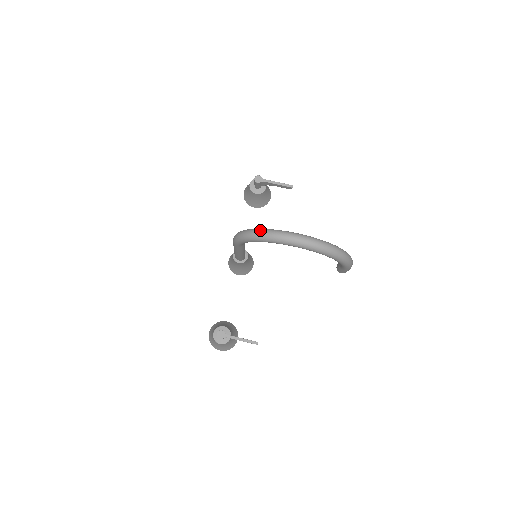
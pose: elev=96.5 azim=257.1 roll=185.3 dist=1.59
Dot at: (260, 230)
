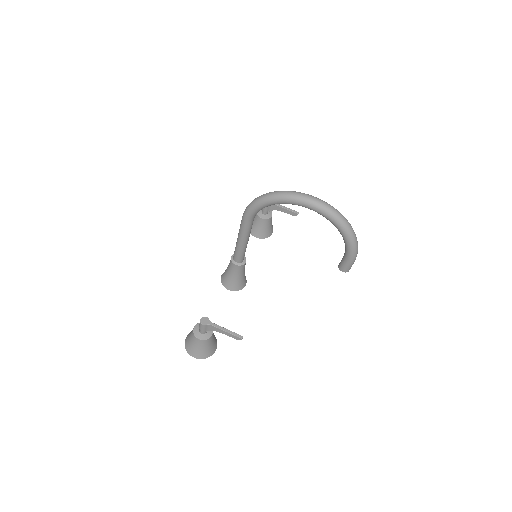
Dot at: (277, 191)
